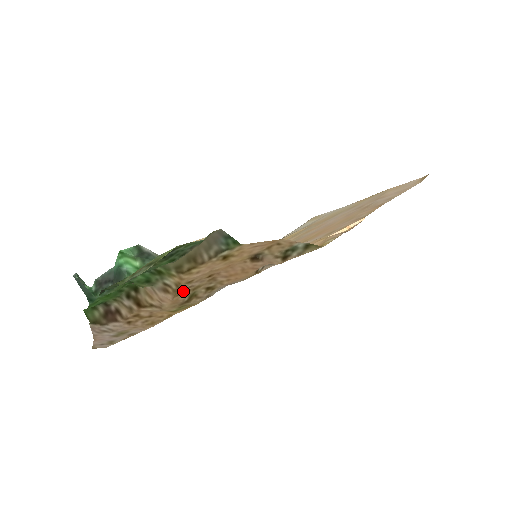
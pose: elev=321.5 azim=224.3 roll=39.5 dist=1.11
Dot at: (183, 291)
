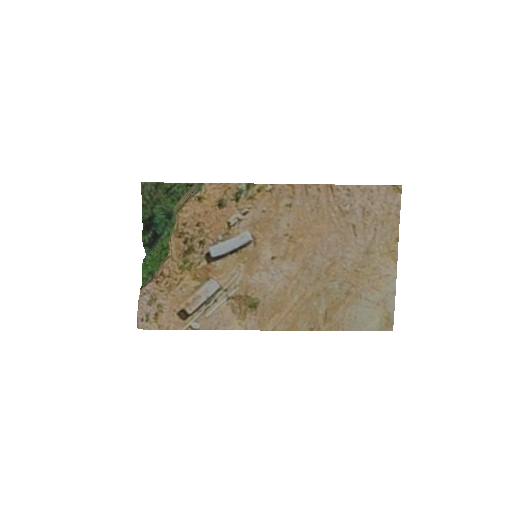
Dot at: (182, 236)
